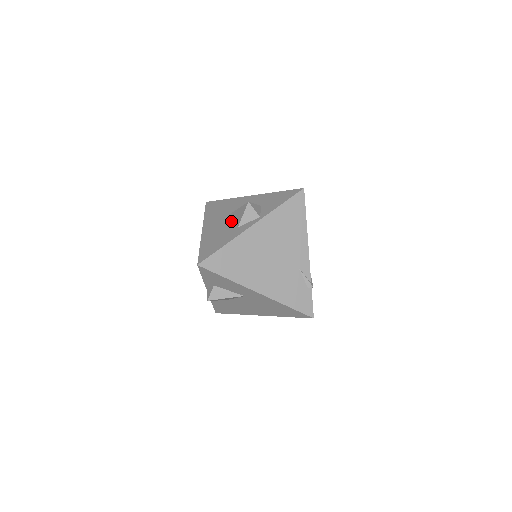
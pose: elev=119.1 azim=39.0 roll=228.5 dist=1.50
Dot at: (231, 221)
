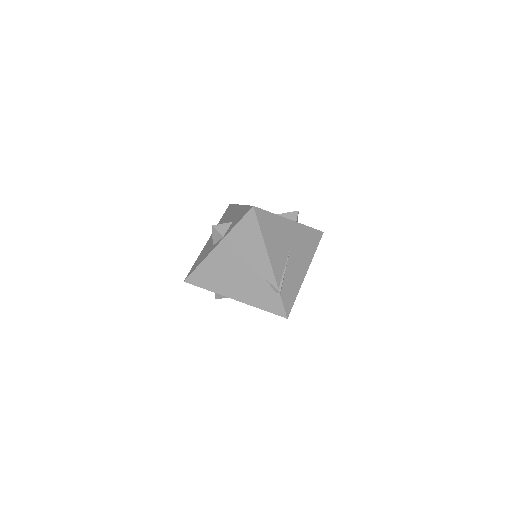
Dot at: occluded
